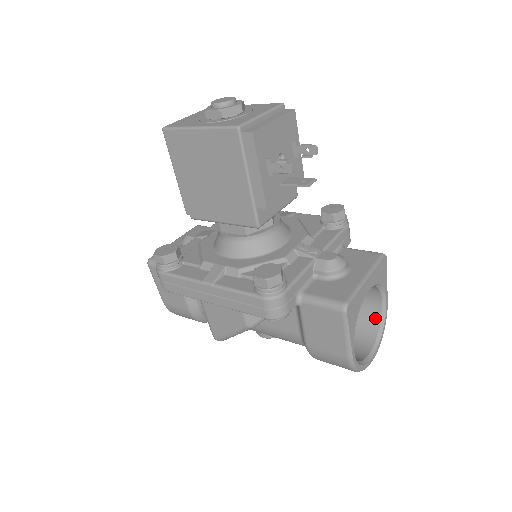
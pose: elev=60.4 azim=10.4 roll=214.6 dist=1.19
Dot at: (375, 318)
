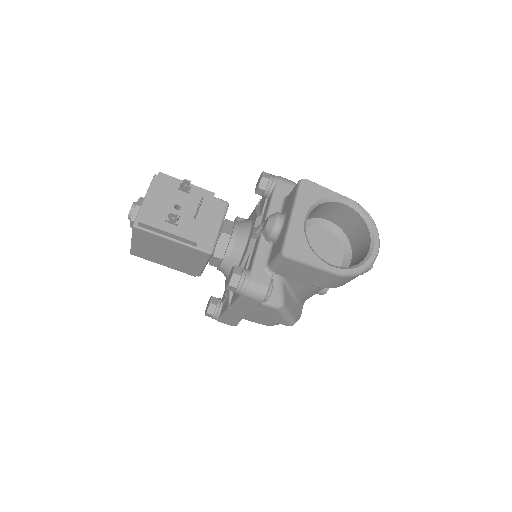
Dot at: (356, 217)
